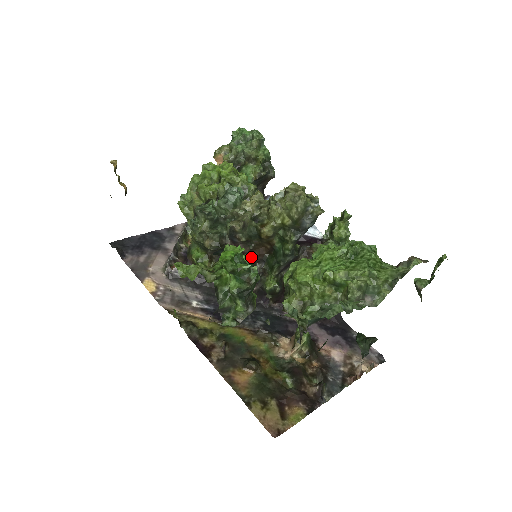
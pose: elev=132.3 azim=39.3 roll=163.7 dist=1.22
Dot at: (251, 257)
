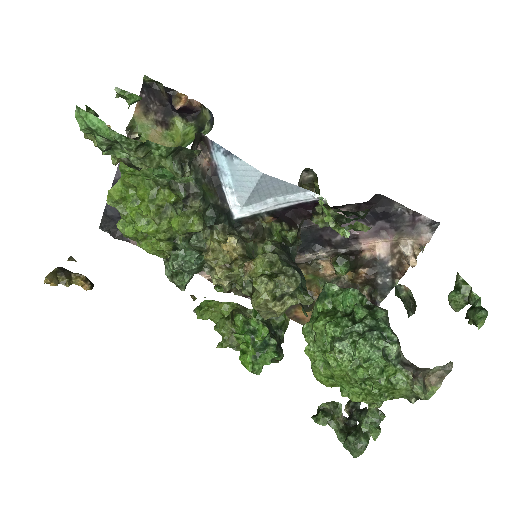
Dot at: (263, 336)
